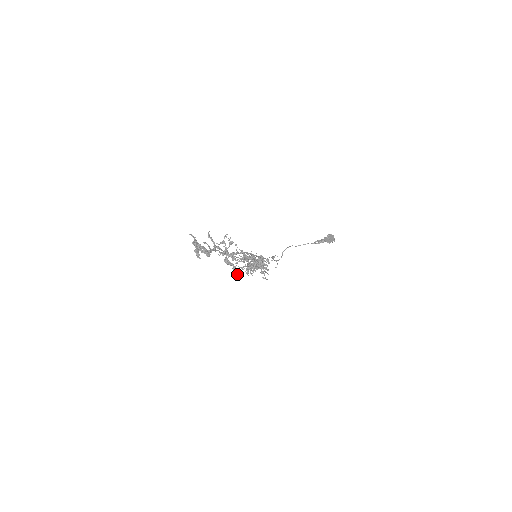
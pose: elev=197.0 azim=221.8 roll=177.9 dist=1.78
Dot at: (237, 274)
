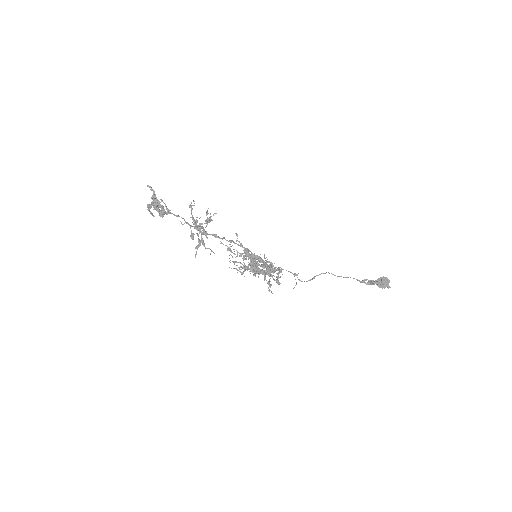
Dot at: (196, 253)
